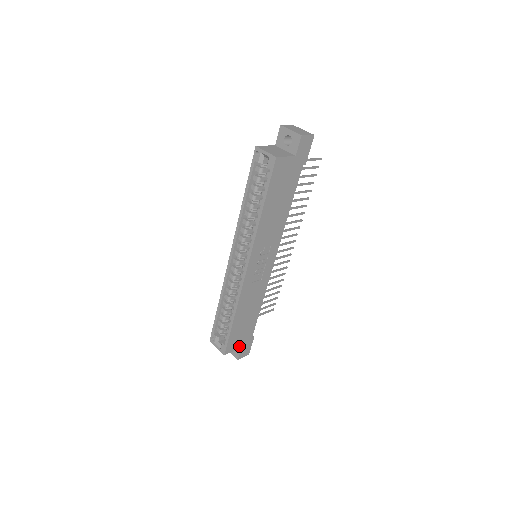
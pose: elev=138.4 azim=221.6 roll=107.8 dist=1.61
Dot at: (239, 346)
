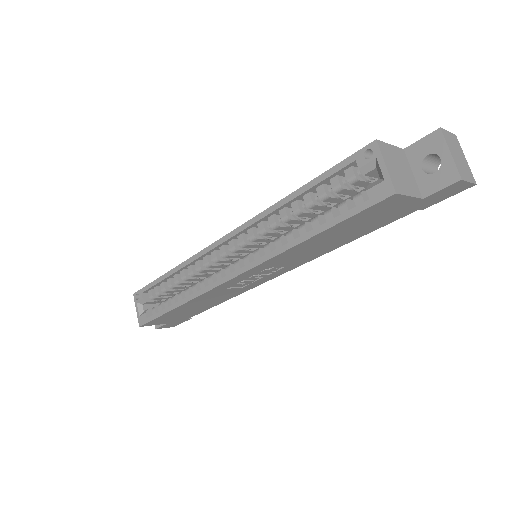
Dot at: (165, 322)
